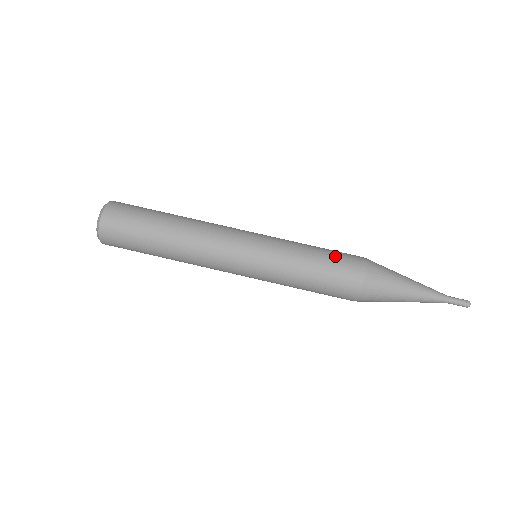
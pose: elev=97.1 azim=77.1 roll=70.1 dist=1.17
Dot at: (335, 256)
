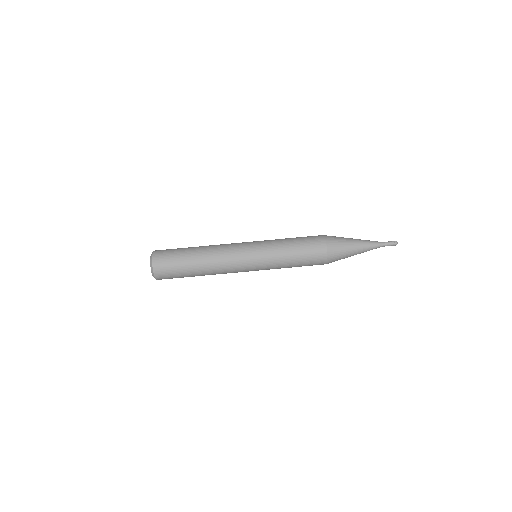
Dot at: (305, 239)
